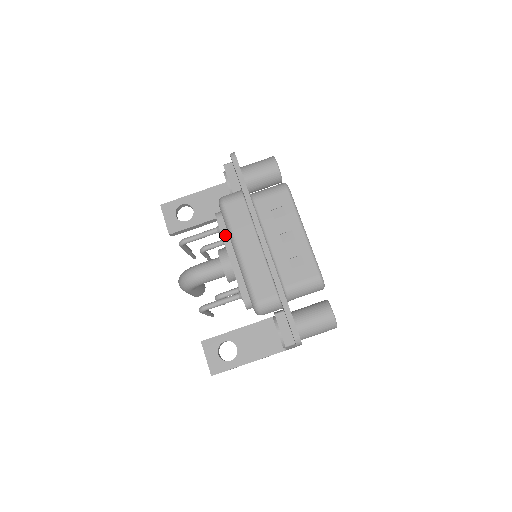
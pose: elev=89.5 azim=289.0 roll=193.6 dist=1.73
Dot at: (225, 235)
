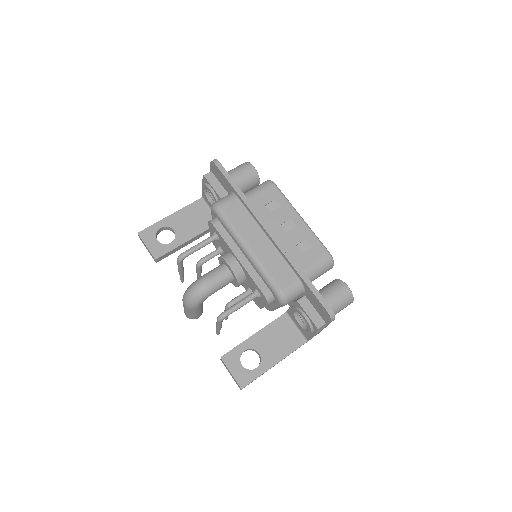
Dot at: (226, 238)
